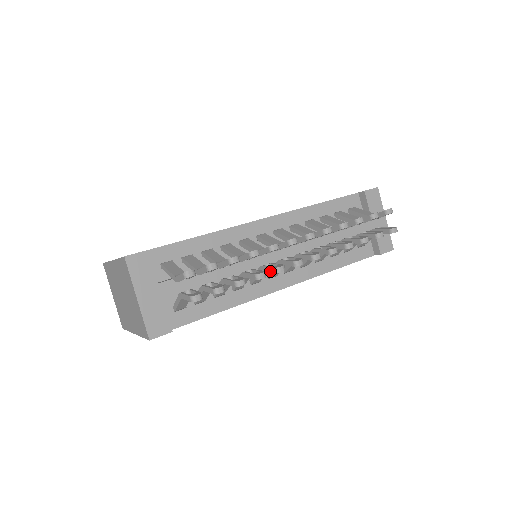
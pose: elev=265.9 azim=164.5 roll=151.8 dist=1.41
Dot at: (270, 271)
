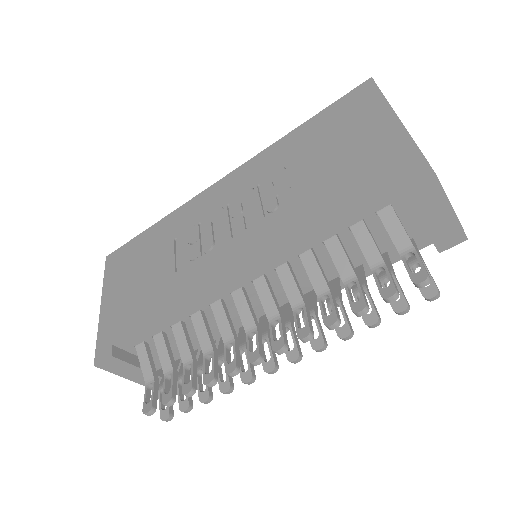
Dot at: (241, 371)
